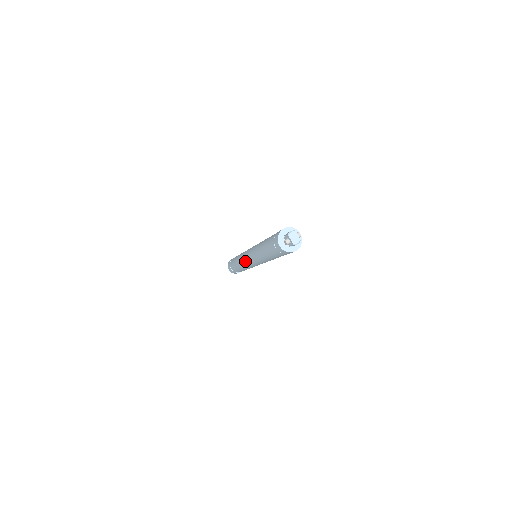
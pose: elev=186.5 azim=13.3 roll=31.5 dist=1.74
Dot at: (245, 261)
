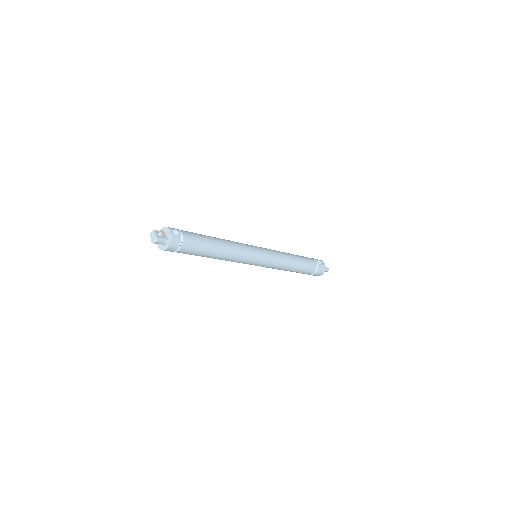
Dot at: occluded
